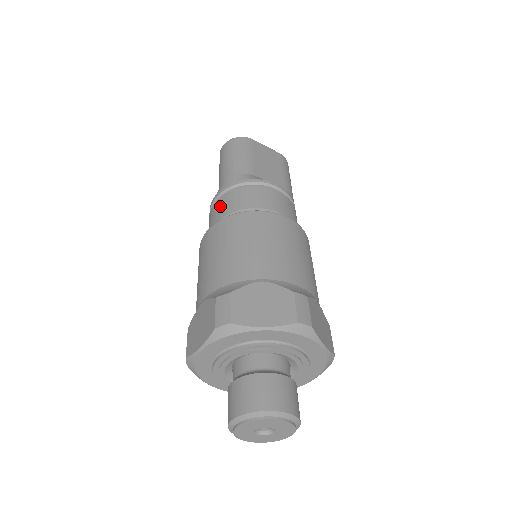
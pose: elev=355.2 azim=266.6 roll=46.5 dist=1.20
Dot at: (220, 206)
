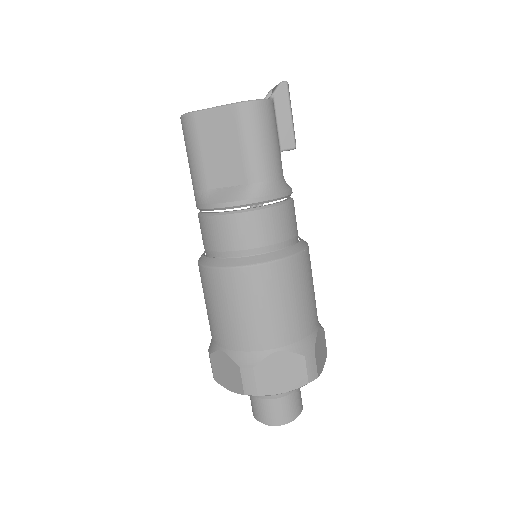
Dot at: occluded
